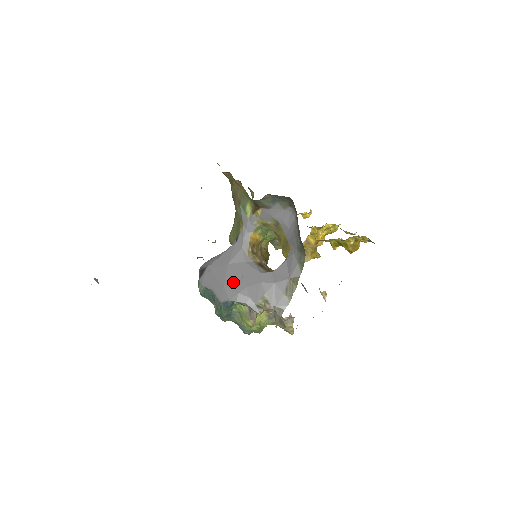
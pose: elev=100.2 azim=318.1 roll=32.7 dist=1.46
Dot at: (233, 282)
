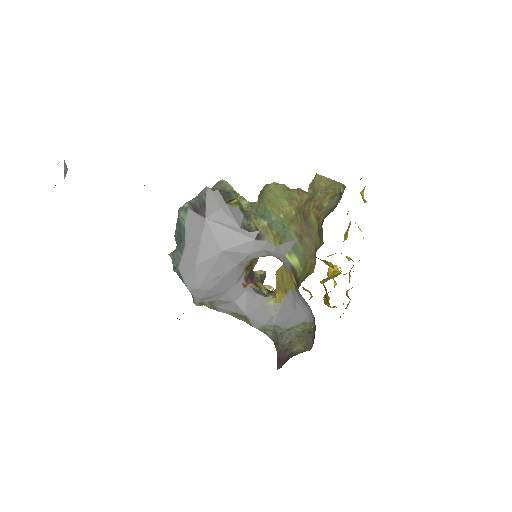
Dot at: (205, 274)
